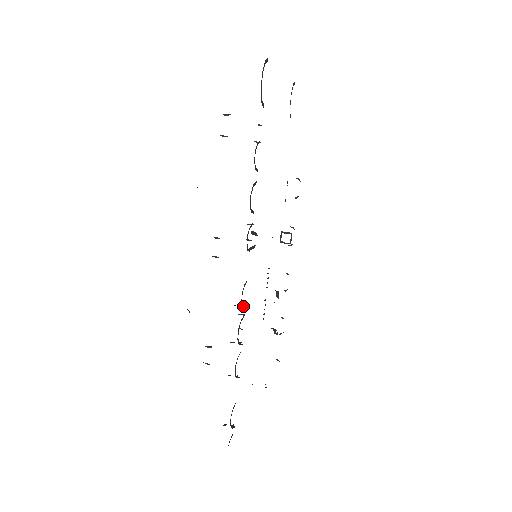
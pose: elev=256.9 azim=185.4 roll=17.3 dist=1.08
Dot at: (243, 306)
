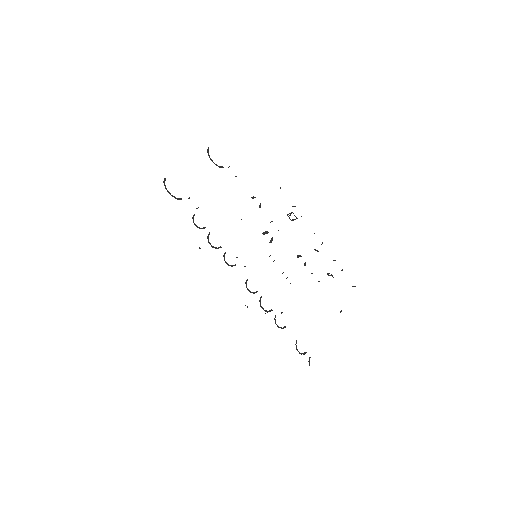
Dot at: occluded
